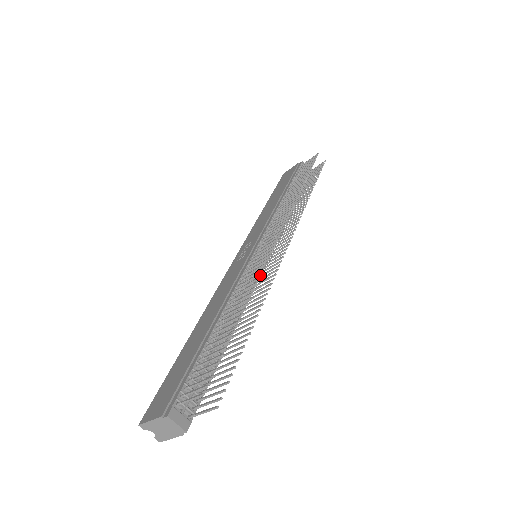
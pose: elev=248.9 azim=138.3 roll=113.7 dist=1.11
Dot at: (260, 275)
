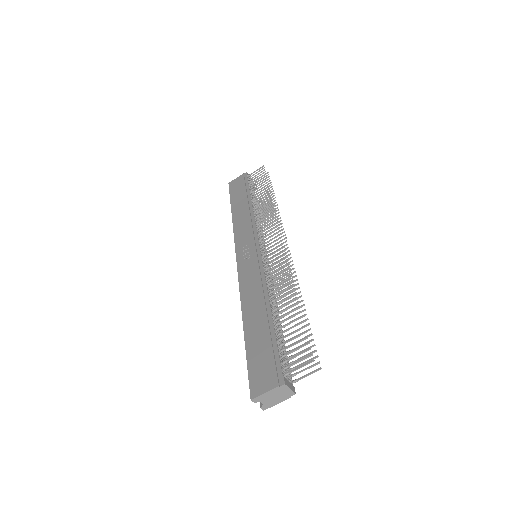
Dot at: (274, 271)
